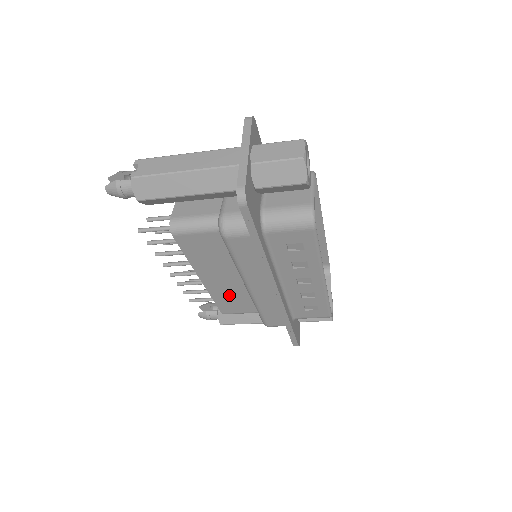
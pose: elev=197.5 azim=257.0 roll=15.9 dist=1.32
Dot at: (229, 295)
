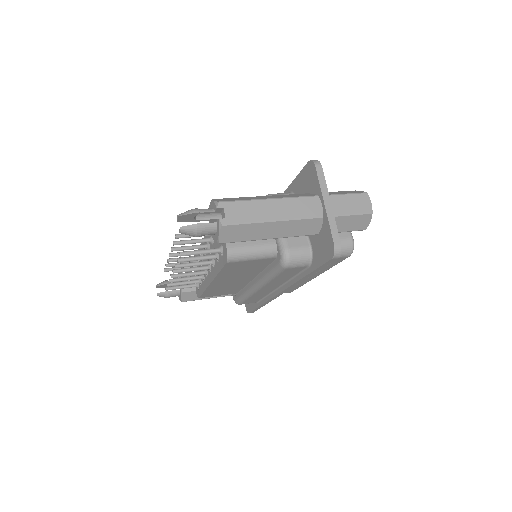
Dot at: (222, 288)
